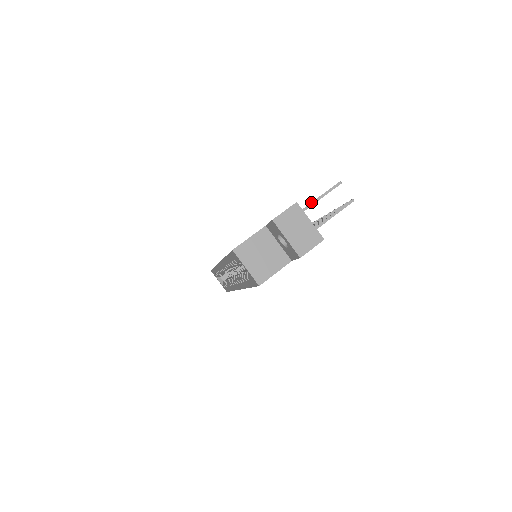
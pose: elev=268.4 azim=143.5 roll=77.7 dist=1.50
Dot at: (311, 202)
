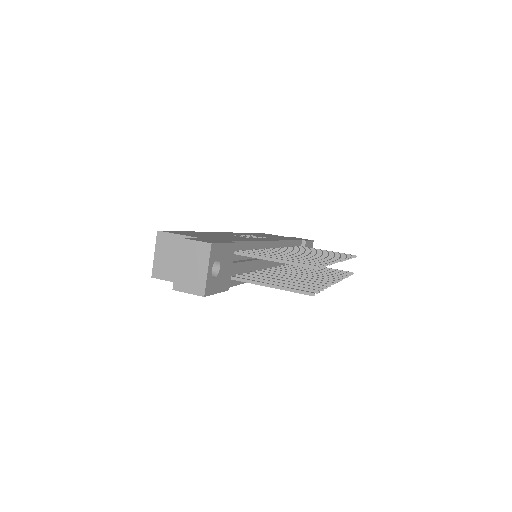
Dot at: occluded
